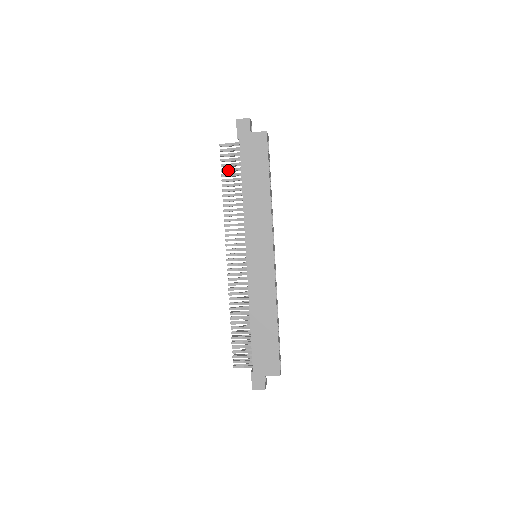
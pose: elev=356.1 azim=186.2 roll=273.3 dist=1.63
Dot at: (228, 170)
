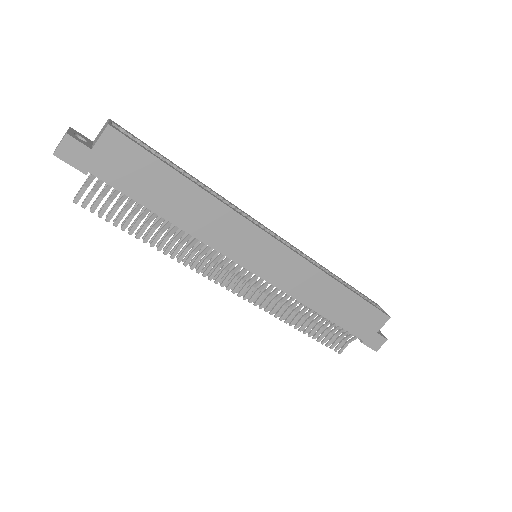
Dot at: (121, 216)
